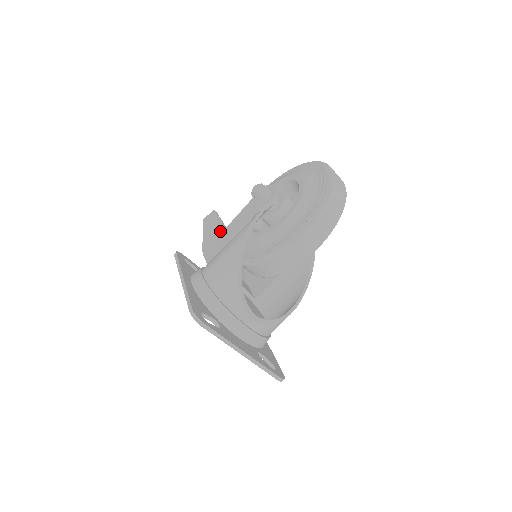
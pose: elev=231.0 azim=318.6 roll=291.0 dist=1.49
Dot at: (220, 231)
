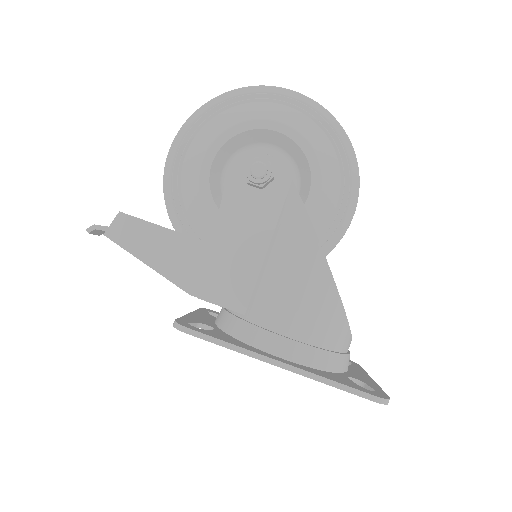
Dot at: (201, 251)
